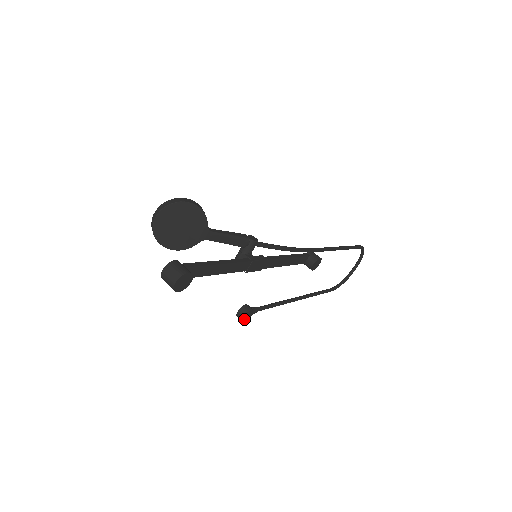
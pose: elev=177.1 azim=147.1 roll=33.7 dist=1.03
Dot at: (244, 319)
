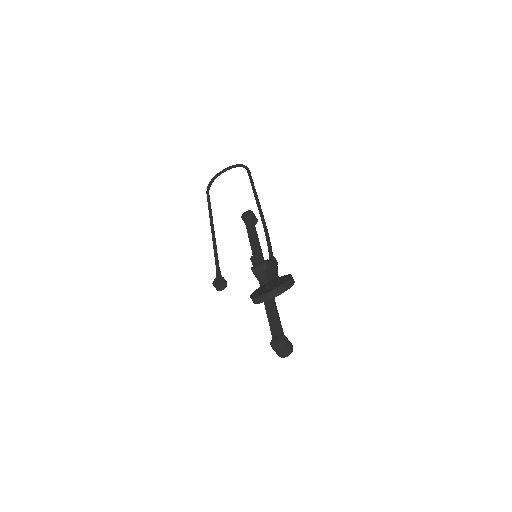
Dot at: (219, 289)
